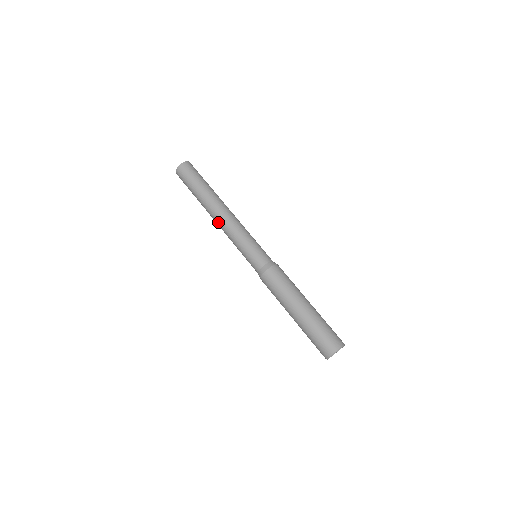
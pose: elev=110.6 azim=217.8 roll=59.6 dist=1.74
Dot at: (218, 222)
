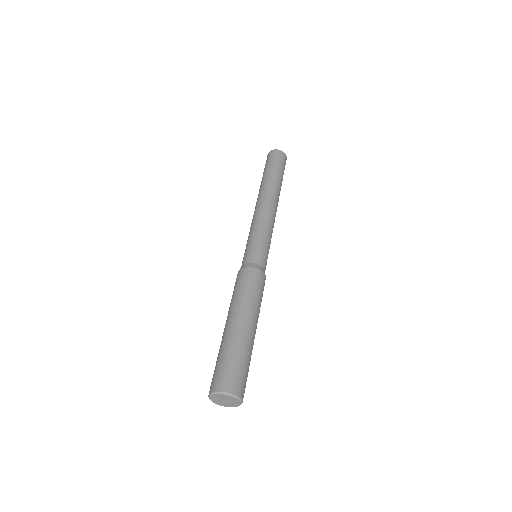
Dot at: (259, 204)
